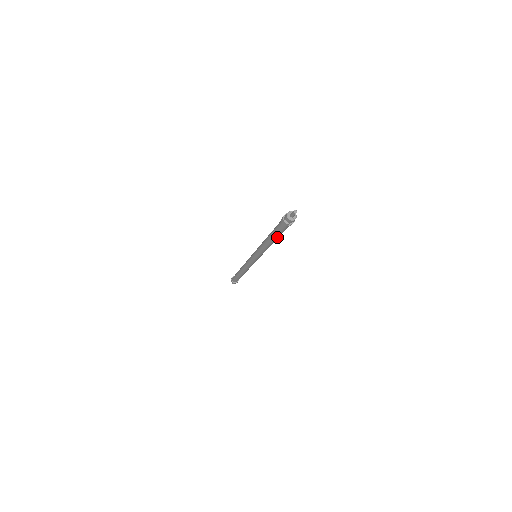
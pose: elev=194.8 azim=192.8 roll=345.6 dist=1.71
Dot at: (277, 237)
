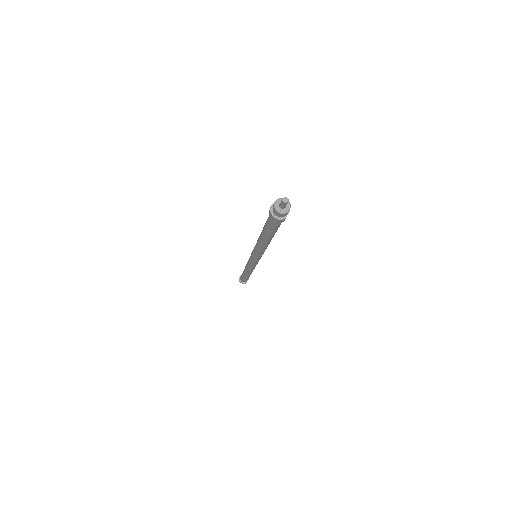
Dot at: occluded
